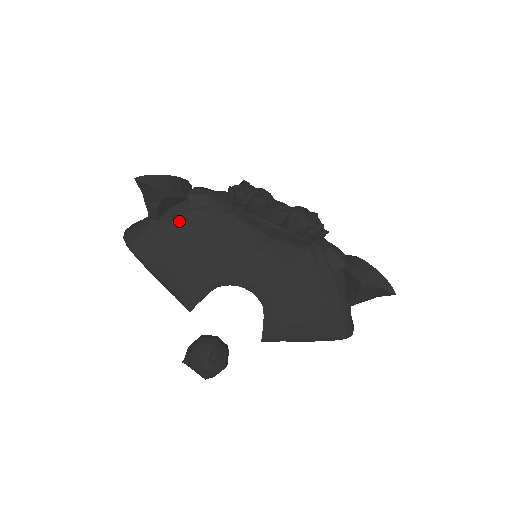
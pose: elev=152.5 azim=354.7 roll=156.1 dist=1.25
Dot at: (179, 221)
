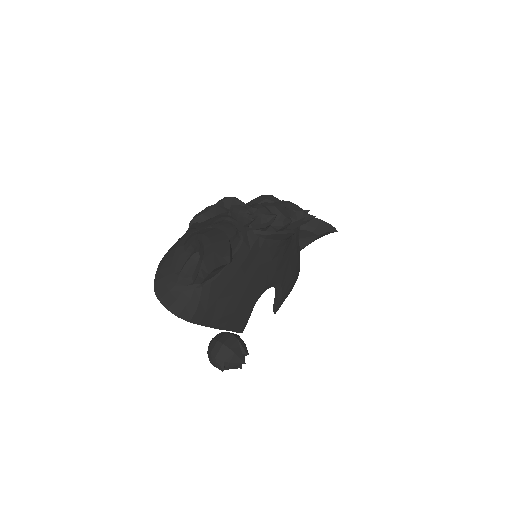
Dot at: (227, 270)
